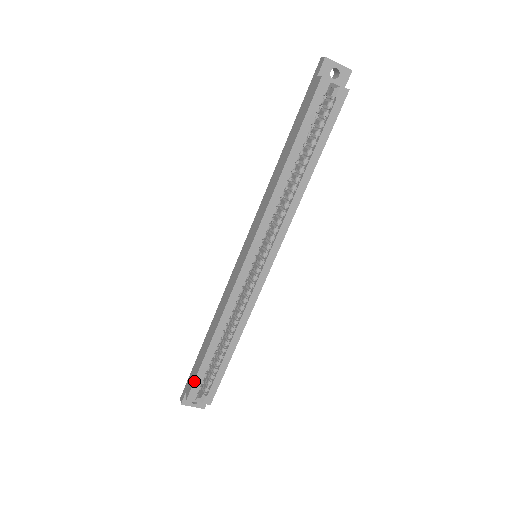
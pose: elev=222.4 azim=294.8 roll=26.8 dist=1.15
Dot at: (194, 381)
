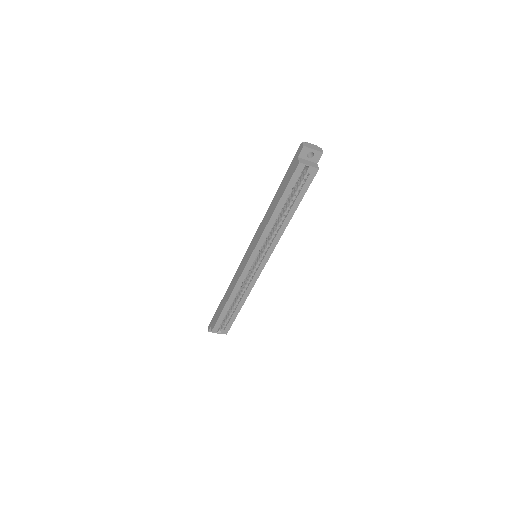
Dot at: (216, 322)
